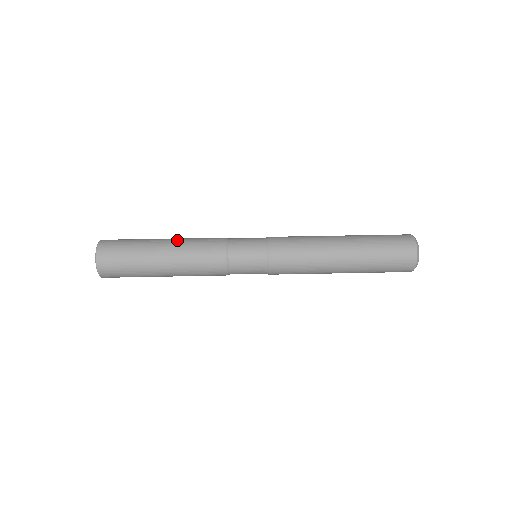
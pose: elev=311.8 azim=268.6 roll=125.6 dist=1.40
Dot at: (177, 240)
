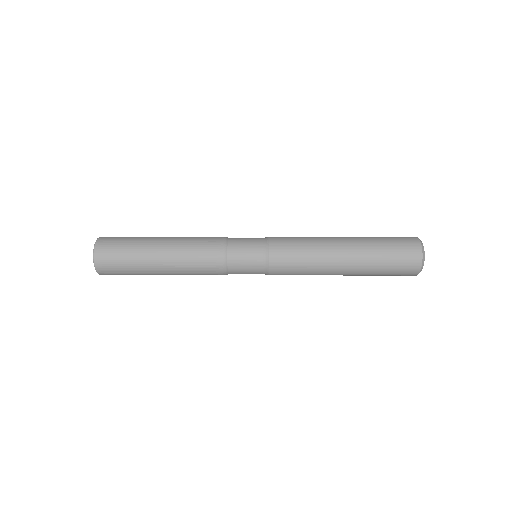
Dot at: (175, 239)
